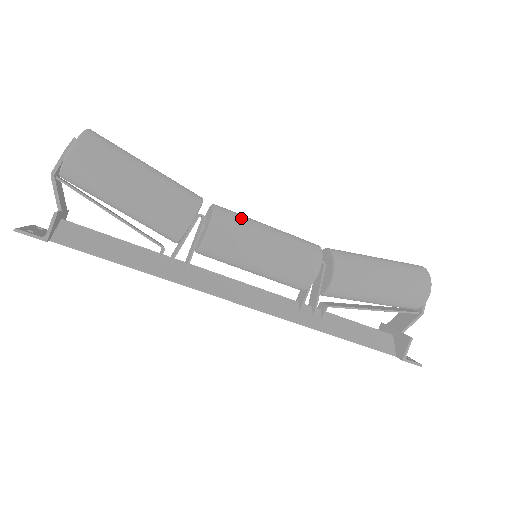
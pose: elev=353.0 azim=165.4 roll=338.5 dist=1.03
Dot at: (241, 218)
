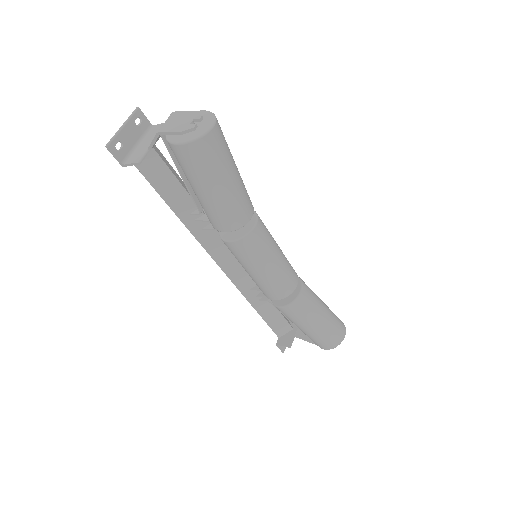
Dot at: (260, 249)
